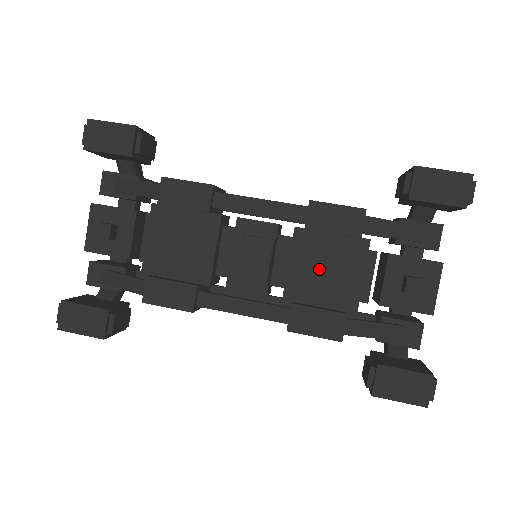
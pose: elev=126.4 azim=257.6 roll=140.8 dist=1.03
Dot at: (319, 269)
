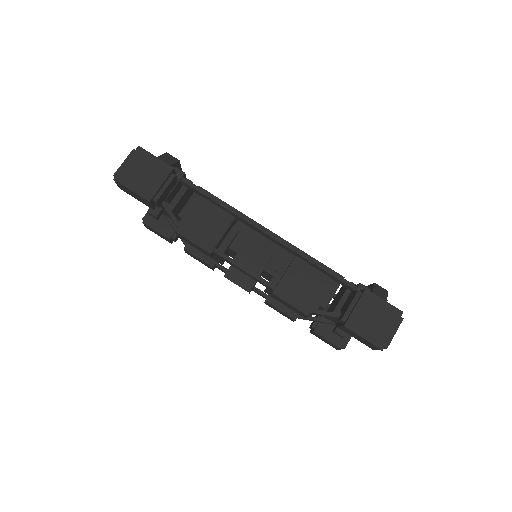
Dot at: occluded
